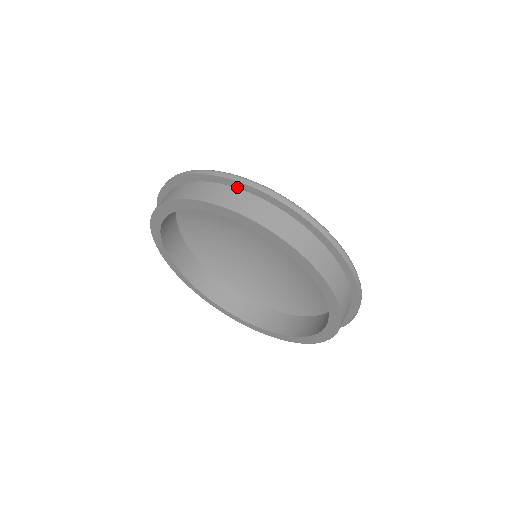
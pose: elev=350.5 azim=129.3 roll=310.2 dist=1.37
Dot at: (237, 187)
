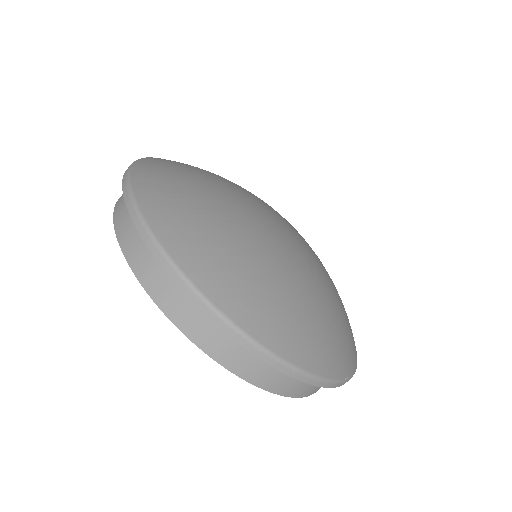
Dot at: occluded
